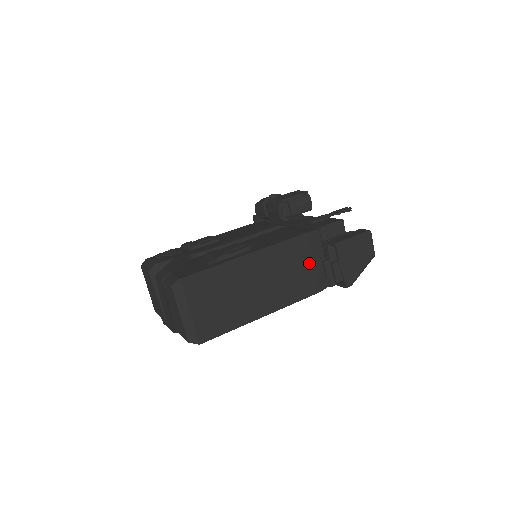
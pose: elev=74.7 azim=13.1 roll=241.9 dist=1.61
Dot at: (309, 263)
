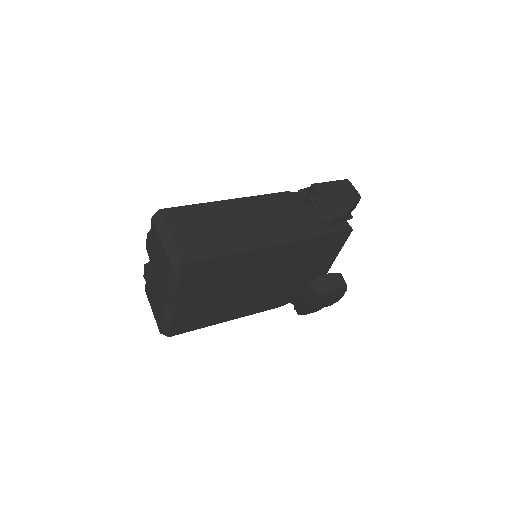
Dot at: (295, 213)
